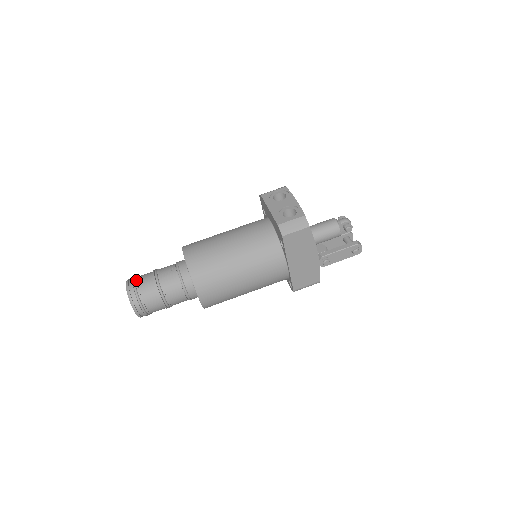
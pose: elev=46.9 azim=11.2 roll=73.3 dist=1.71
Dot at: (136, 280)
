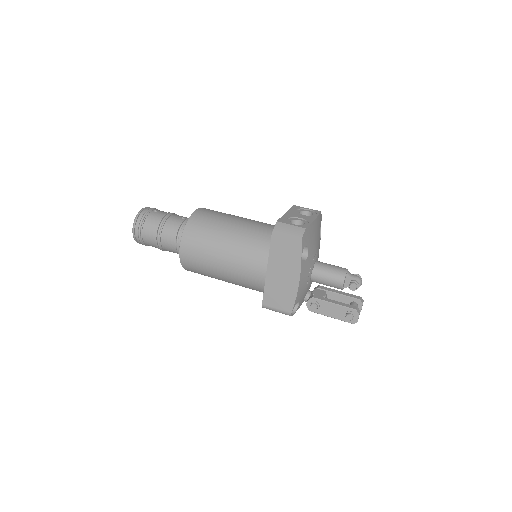
Dot at: (153, 209)
